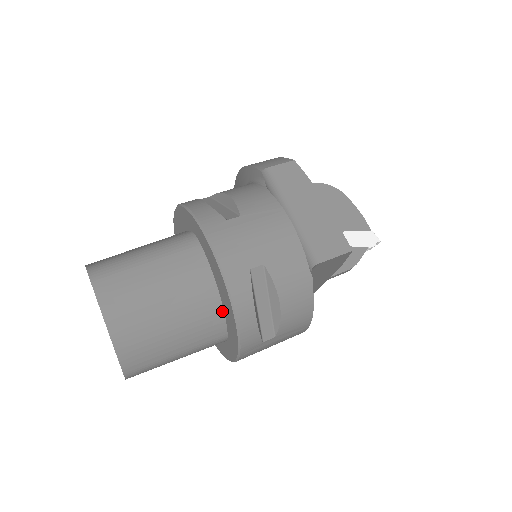
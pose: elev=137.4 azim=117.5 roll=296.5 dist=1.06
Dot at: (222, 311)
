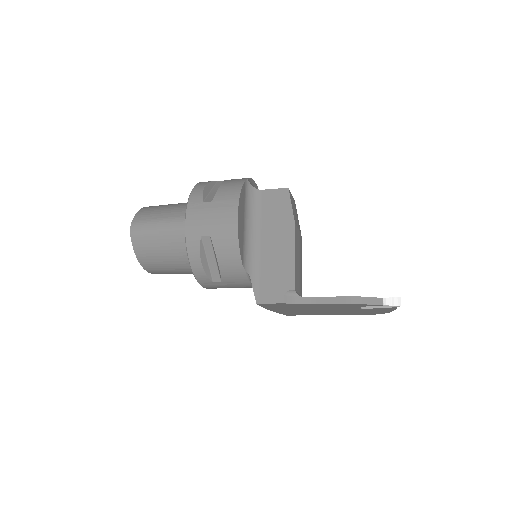
Dot at: occluded
